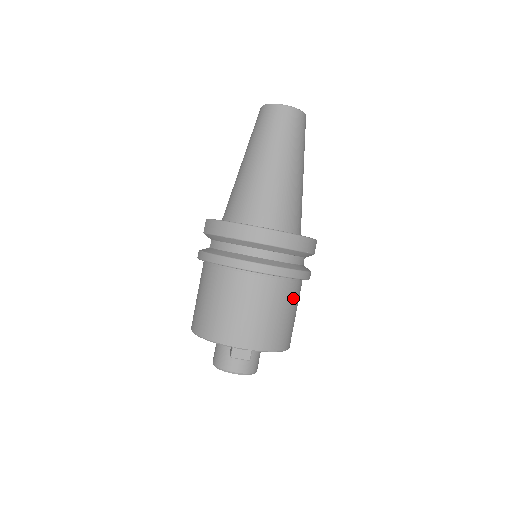
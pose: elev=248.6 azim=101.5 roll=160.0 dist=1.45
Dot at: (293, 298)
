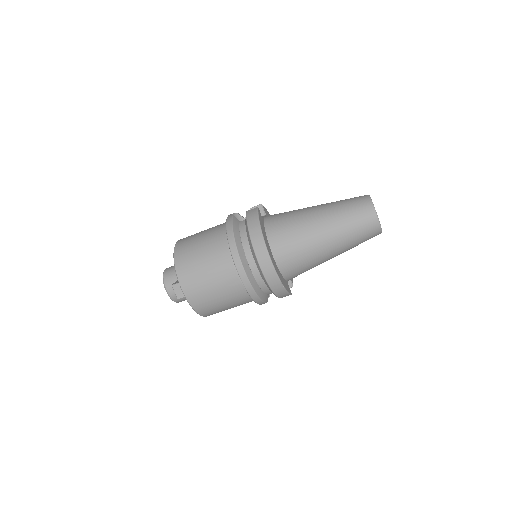
Dot at: (239, 302)
